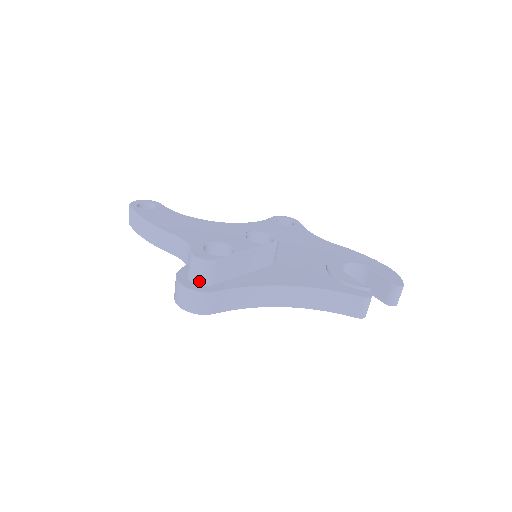
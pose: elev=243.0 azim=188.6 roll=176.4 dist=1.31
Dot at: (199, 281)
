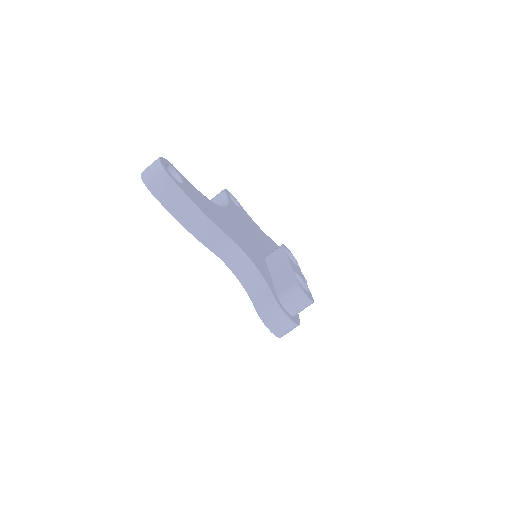
Dot at: (296, 314)
